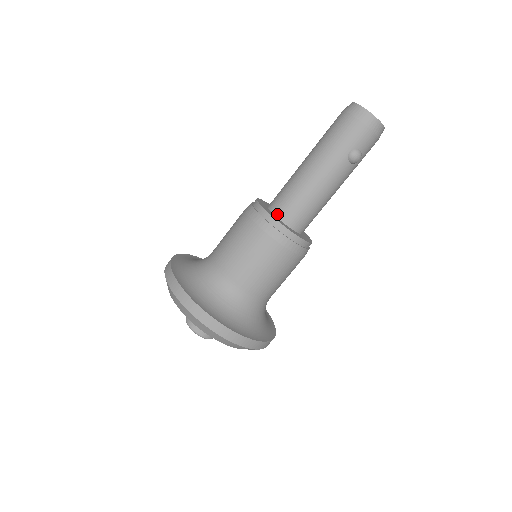
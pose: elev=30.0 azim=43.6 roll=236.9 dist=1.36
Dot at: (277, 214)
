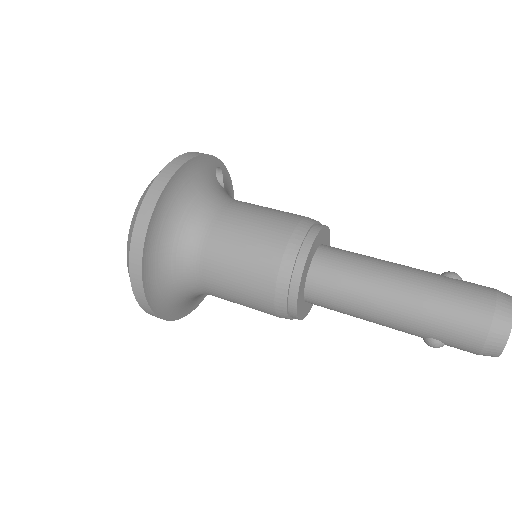
Dot at: (309, 282)
